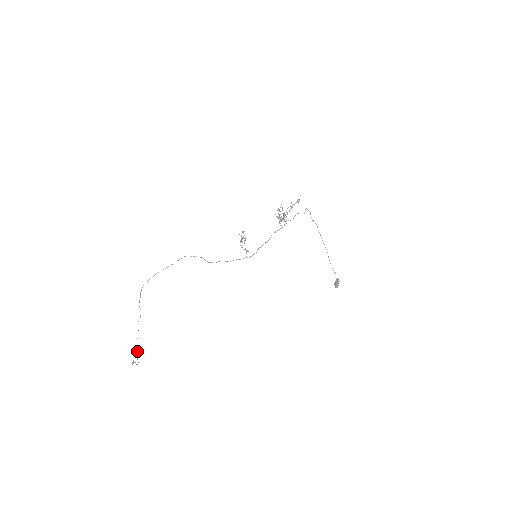
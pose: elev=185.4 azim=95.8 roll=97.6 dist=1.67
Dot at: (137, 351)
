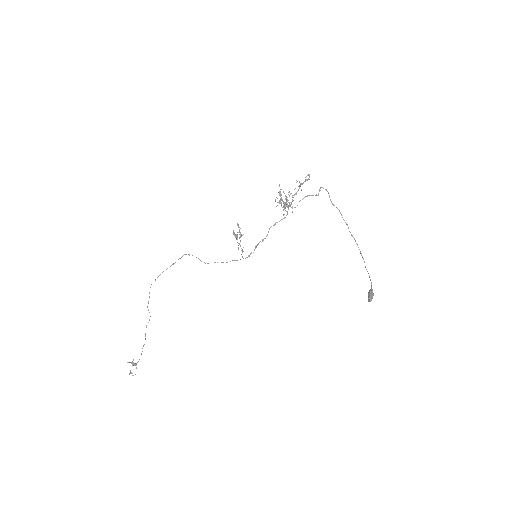
Dot at: (131, 362)
